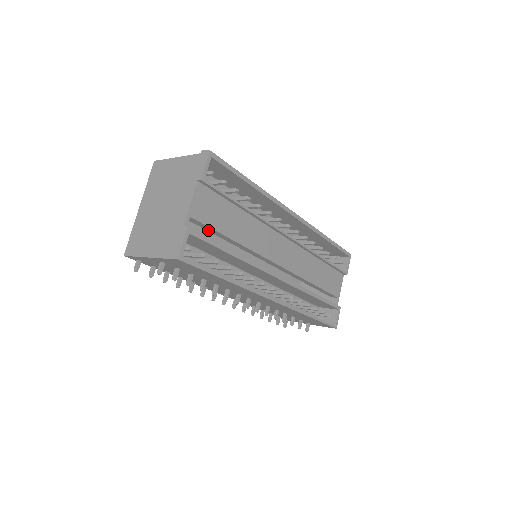
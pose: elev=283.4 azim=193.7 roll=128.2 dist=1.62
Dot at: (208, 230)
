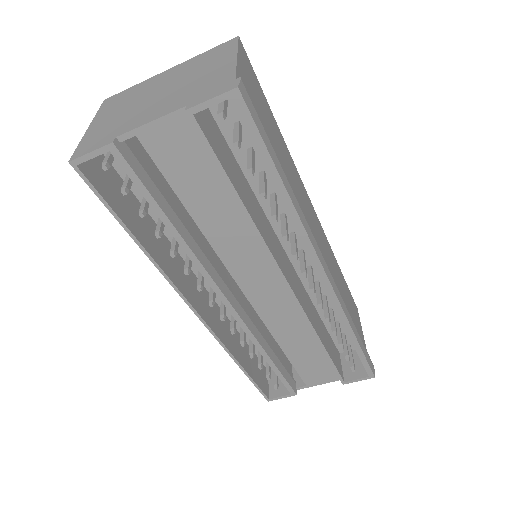
Dot at: occluded
